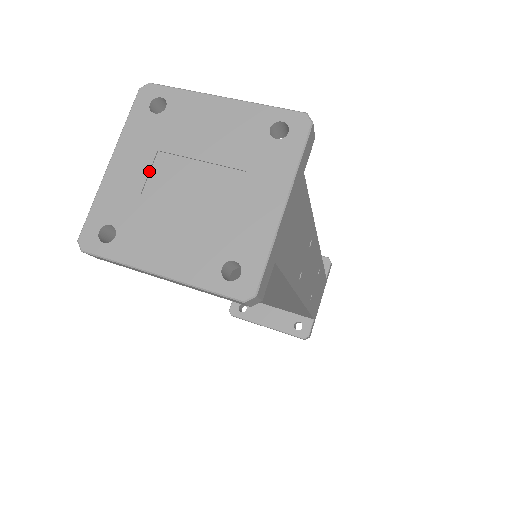
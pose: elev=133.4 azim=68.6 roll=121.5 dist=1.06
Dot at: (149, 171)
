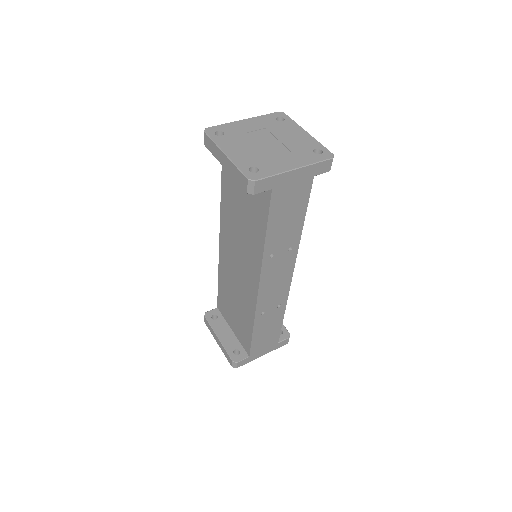
Dot at: (256, 130)
